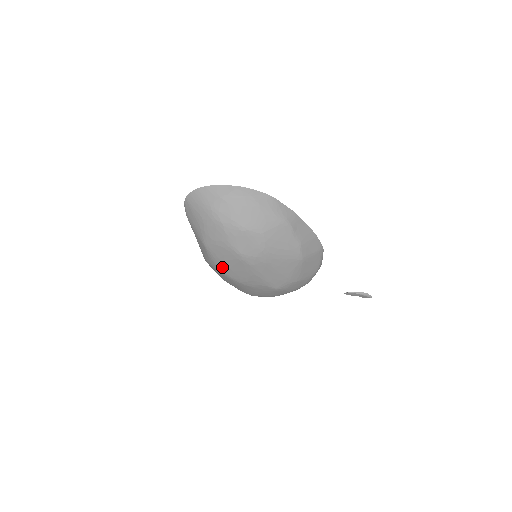
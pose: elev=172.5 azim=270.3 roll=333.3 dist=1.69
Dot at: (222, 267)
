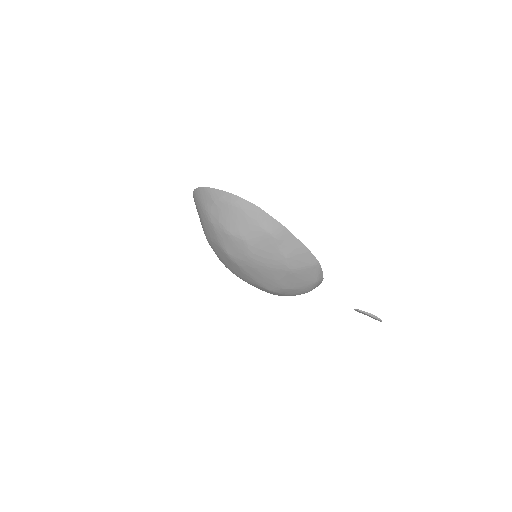
Dot at: (221, 260)
